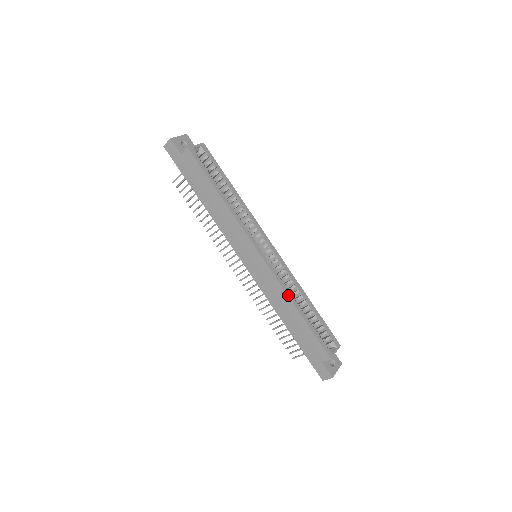
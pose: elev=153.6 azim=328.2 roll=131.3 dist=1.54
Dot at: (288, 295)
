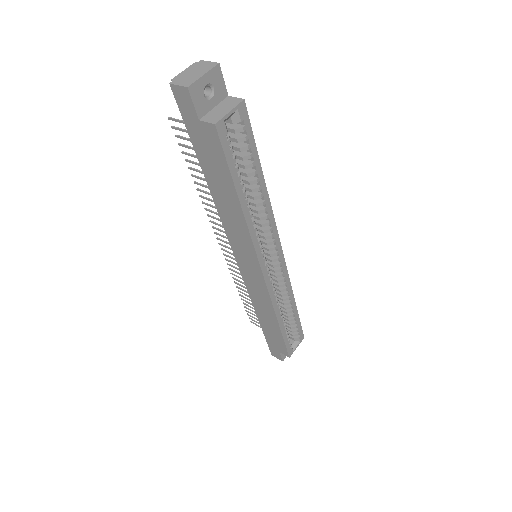
Dot at: (275, 311)
